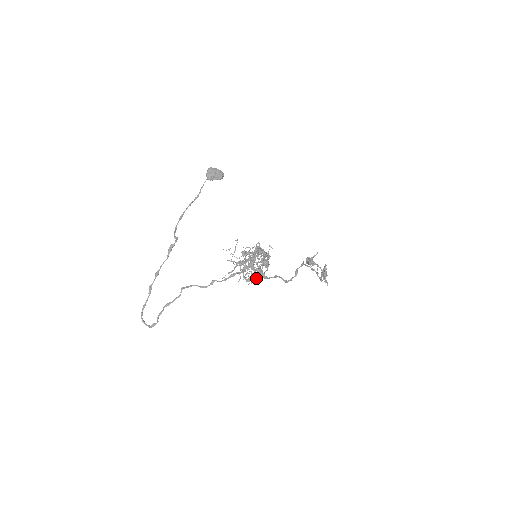
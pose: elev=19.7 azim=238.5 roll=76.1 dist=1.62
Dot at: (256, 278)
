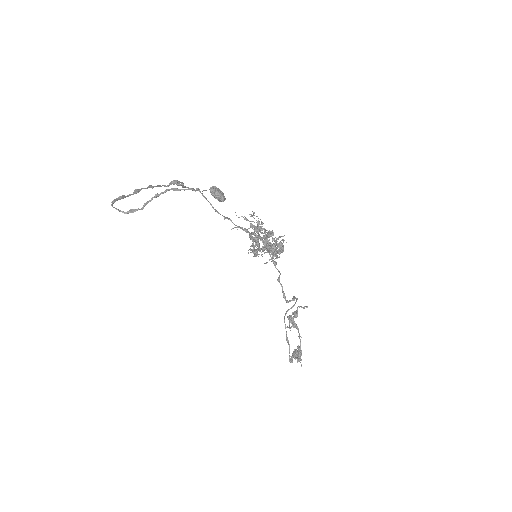
Dot at: occluded
